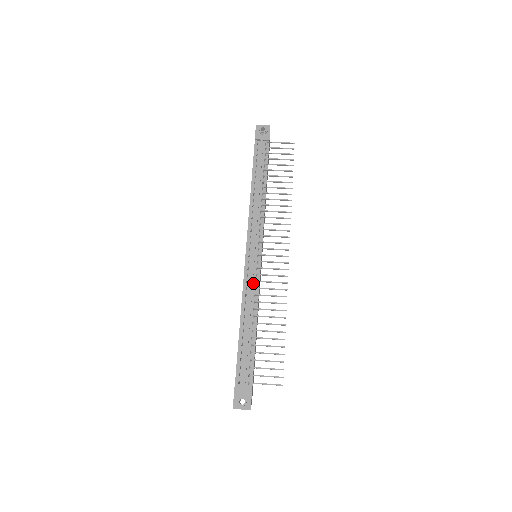
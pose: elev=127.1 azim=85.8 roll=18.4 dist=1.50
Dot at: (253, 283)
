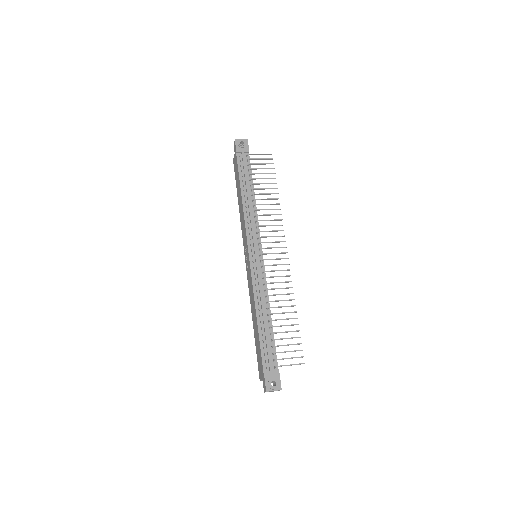
Dot at: (261, 280)
